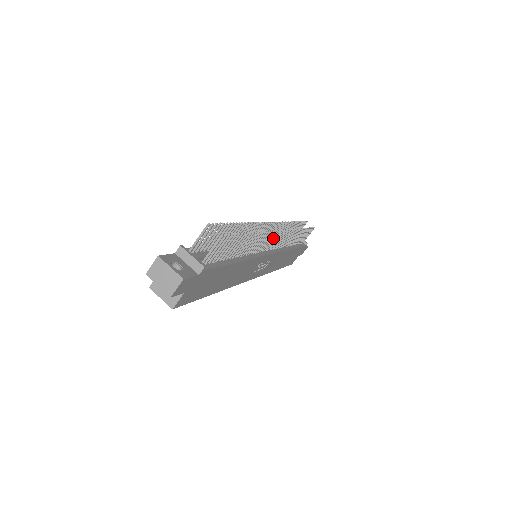
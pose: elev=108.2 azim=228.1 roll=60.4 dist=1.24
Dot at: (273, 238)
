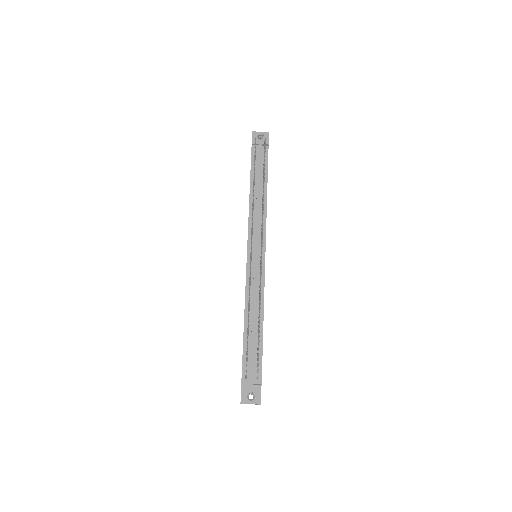
Dot at: (261, 259)
